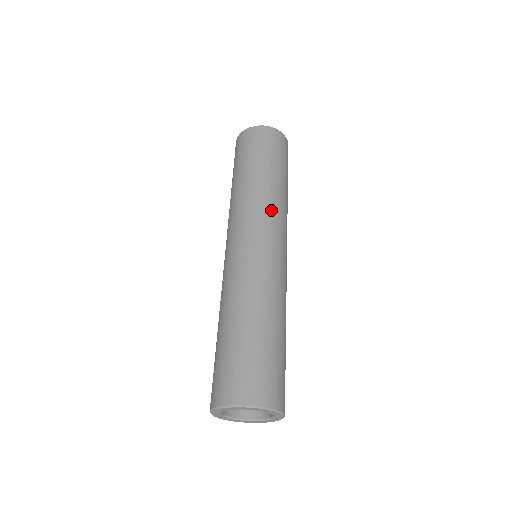
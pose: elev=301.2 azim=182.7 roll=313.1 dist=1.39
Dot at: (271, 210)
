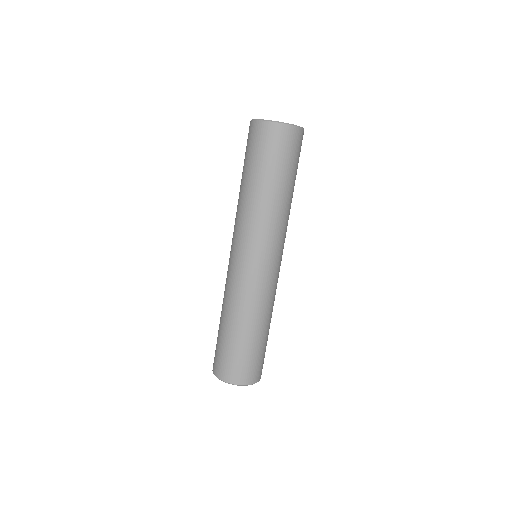
Dot at: (283, 231)
